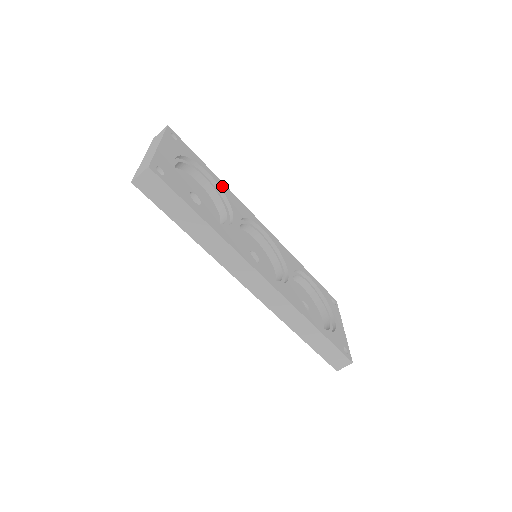
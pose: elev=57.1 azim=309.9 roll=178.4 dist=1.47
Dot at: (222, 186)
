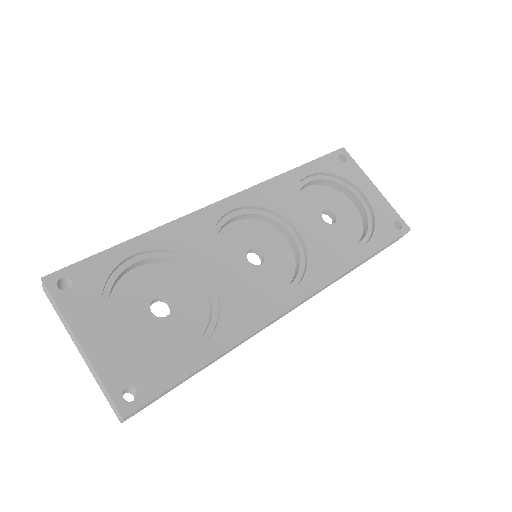
Dot at: (157, 241)
